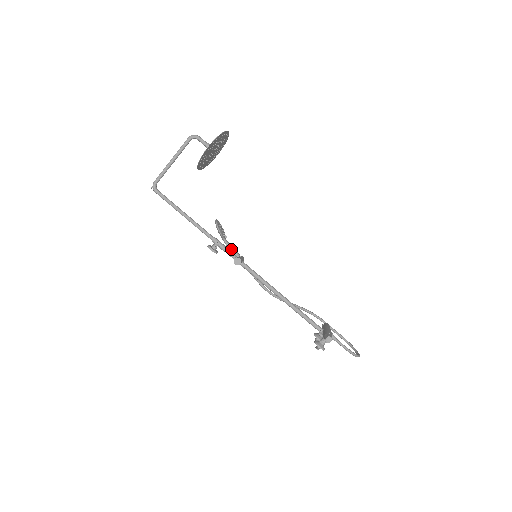
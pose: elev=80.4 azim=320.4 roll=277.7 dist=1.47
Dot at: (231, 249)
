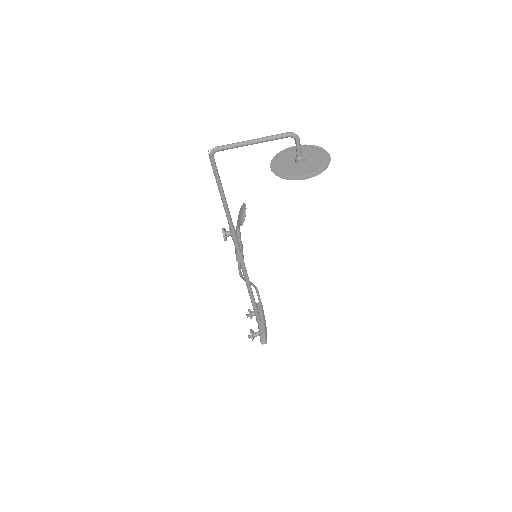
Dot at: (238, 236)
